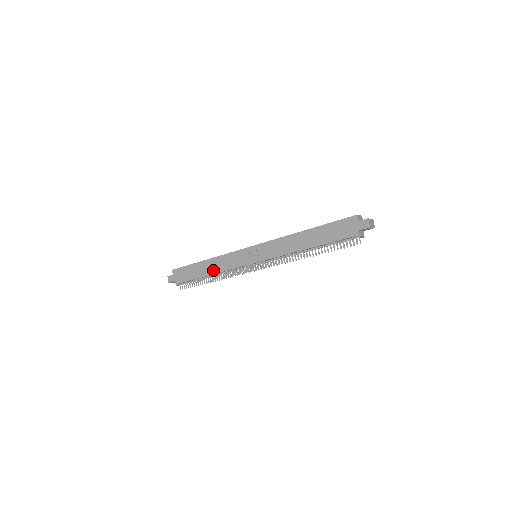
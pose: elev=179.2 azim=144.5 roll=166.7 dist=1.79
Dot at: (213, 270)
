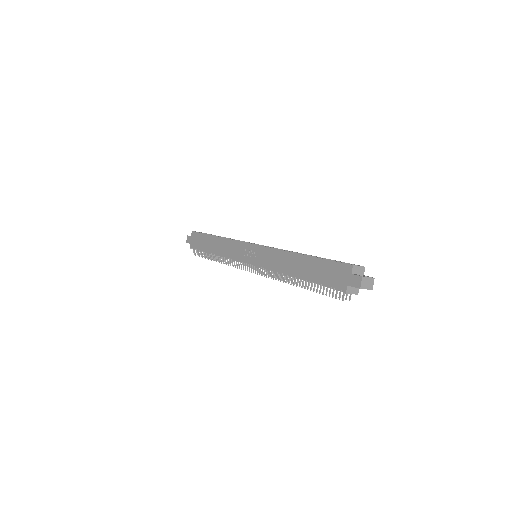
Dot at: (218, 250)
